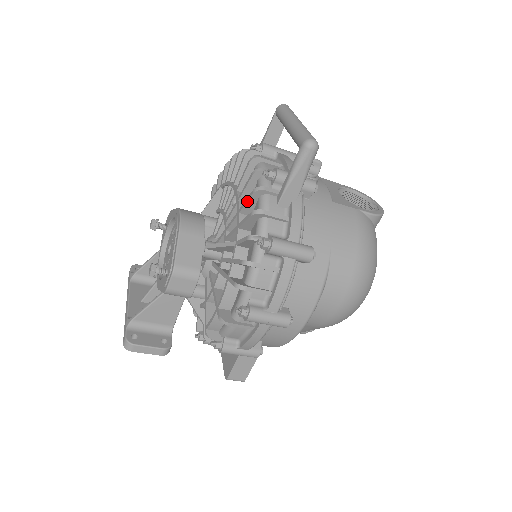
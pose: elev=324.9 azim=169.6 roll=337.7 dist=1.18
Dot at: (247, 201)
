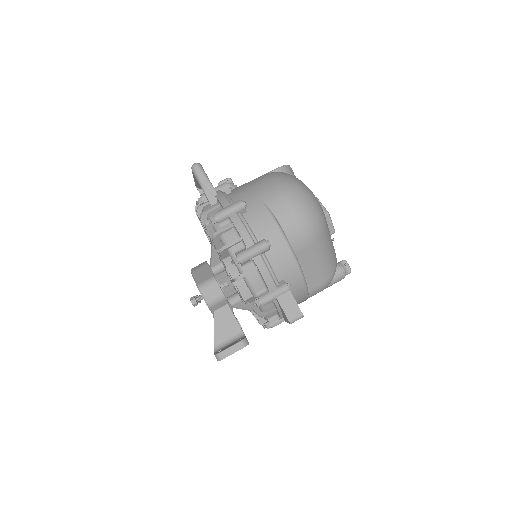
Dot at: (201, 221)
